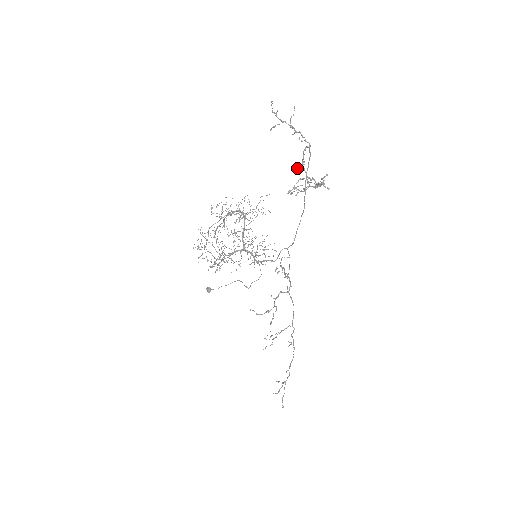
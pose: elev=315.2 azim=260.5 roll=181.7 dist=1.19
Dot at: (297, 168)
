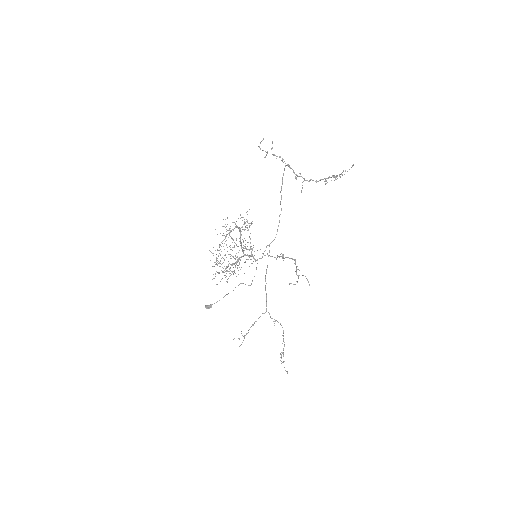
Dot at: (295, 177)
